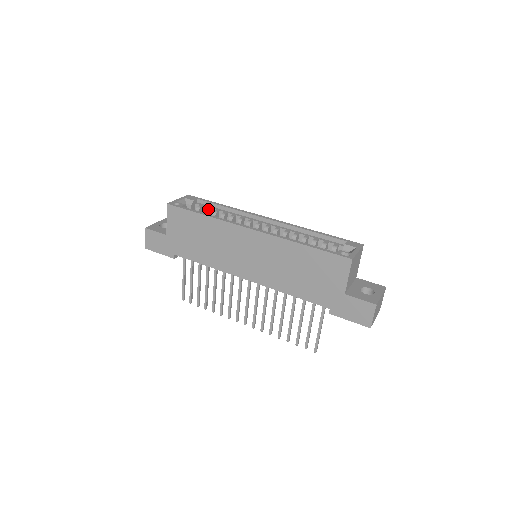
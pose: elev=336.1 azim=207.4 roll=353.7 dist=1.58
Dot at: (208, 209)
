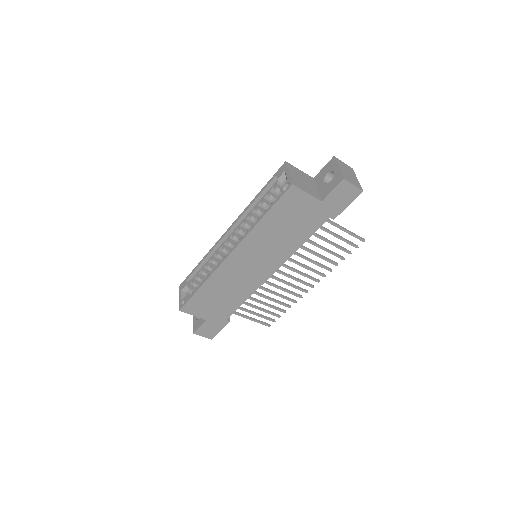
Dot at: (198, 277)
